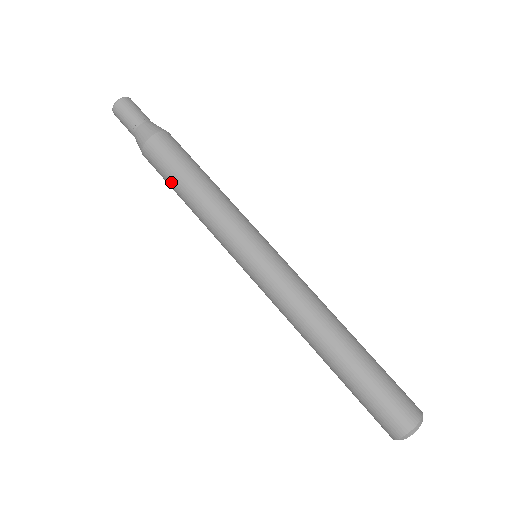
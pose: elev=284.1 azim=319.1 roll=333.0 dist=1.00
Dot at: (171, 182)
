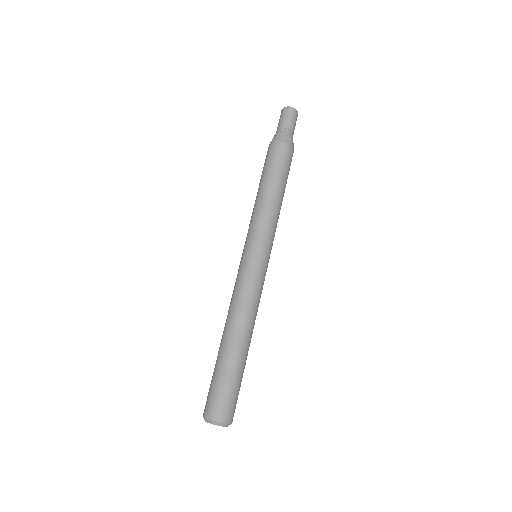
Dot at: occluded
